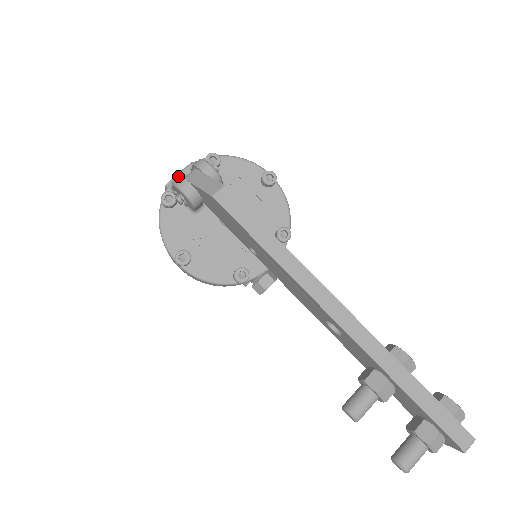
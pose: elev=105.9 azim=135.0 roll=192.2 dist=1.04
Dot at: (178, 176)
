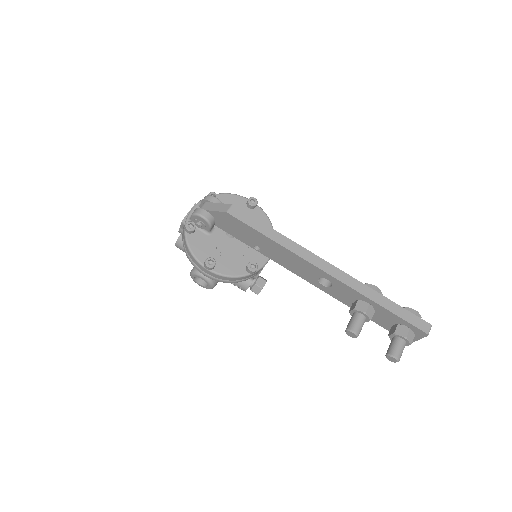
Dot at: (192, 212)
